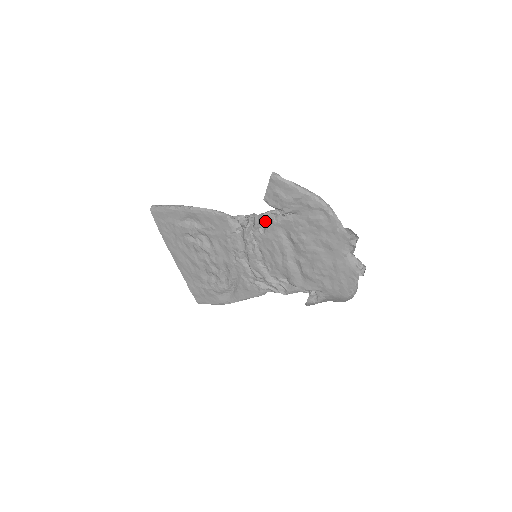
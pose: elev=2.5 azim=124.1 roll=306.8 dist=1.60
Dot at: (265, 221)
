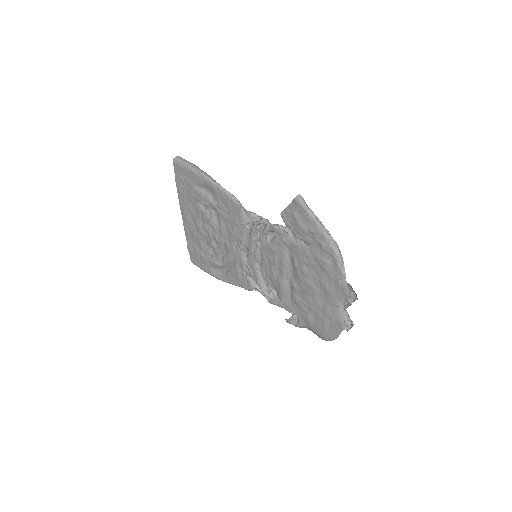
Dot at: occluded
